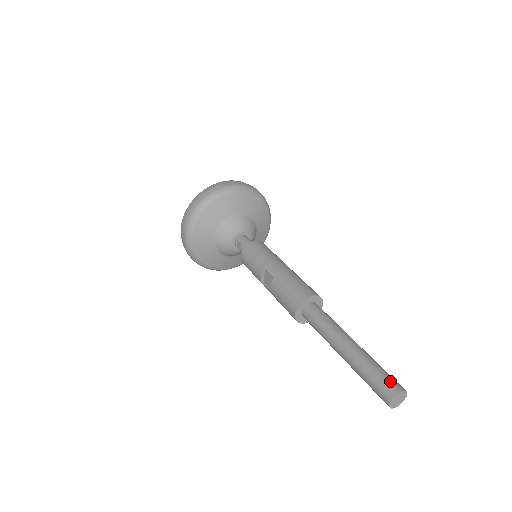
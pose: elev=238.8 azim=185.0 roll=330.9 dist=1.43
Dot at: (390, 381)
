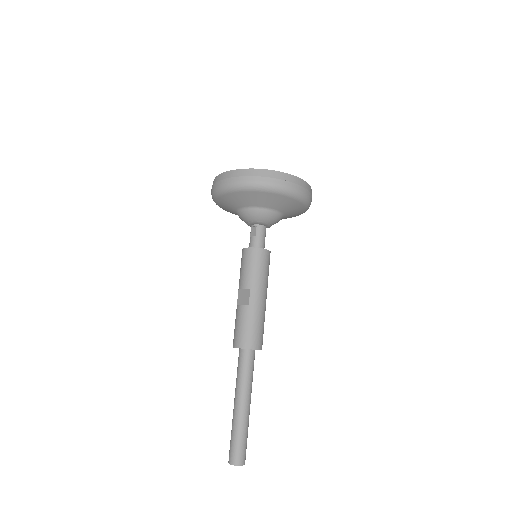
Dot at: (243, 454)
